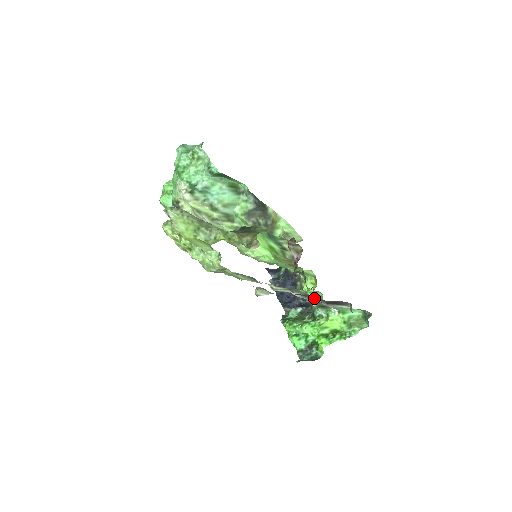
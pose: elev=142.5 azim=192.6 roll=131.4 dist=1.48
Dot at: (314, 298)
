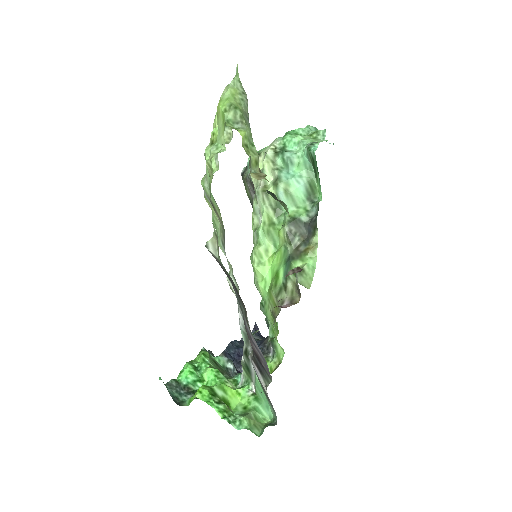
Dot at: (247, 321)
